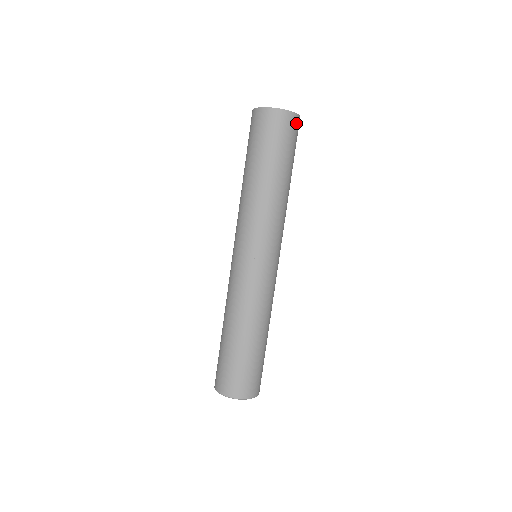
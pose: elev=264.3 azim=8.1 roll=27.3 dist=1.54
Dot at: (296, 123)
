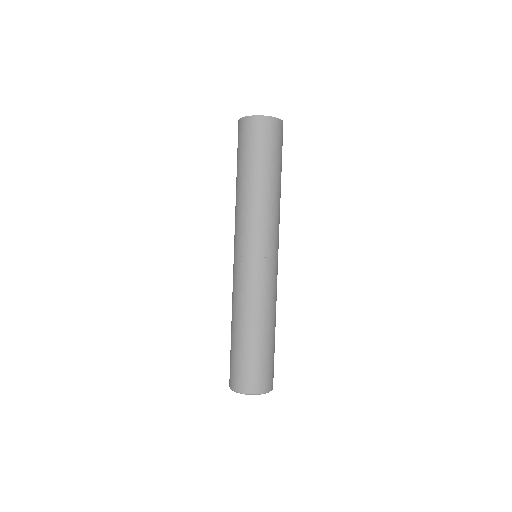
Dot at: (275, 126)
